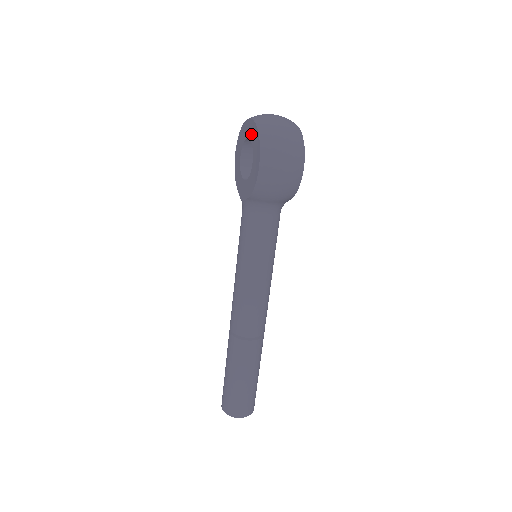
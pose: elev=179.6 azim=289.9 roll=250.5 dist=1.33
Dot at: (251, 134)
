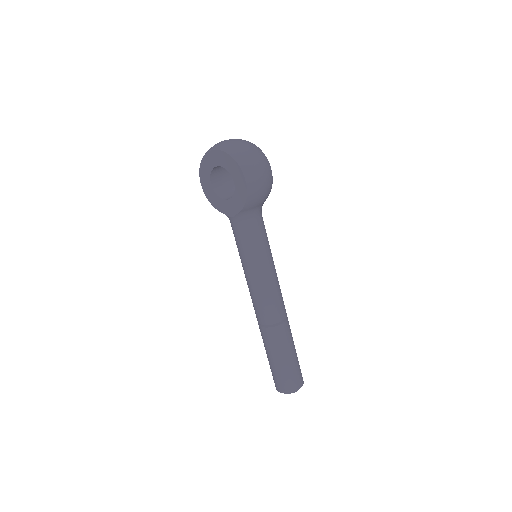
Dot at: (220, 161)
